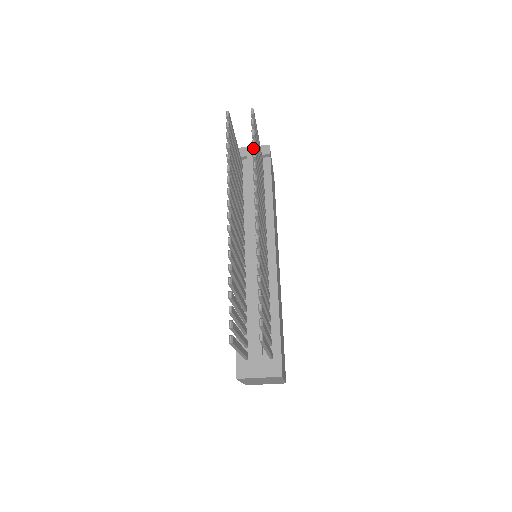
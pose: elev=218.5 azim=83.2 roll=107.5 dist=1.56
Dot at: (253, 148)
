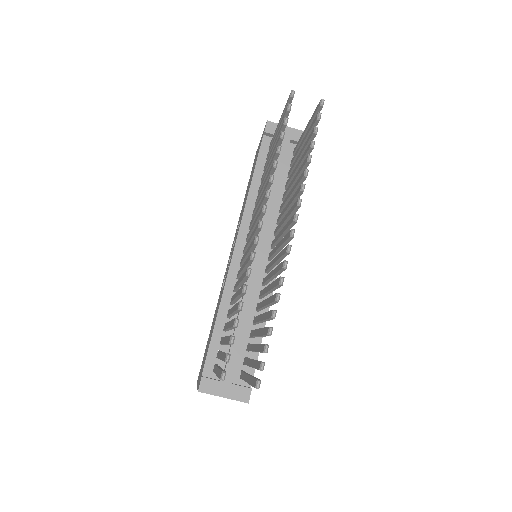
Dot at: (309, 149)
